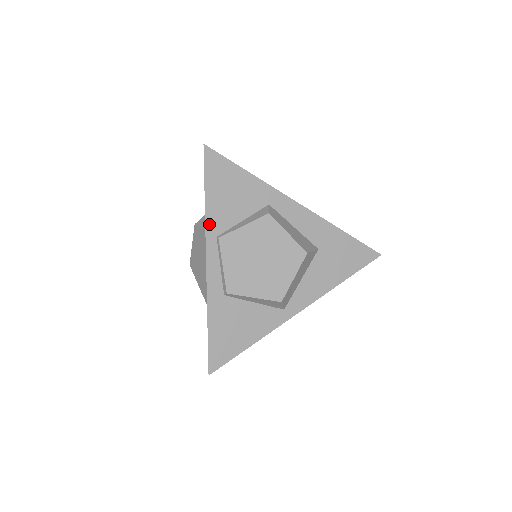
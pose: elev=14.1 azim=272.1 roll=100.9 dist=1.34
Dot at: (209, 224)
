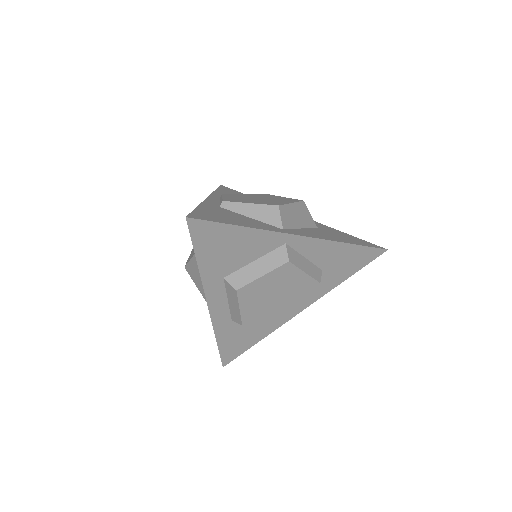
Dot at: (216, 194)
